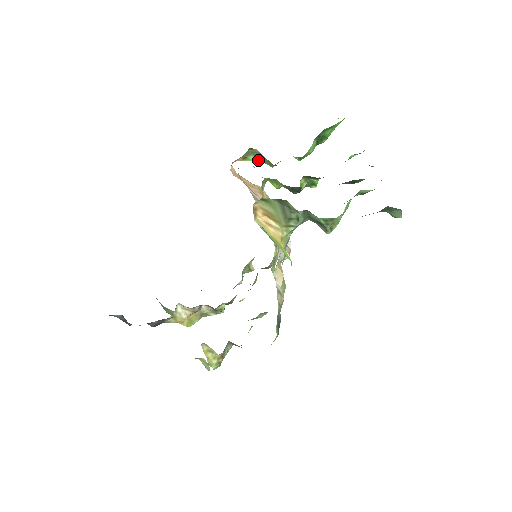
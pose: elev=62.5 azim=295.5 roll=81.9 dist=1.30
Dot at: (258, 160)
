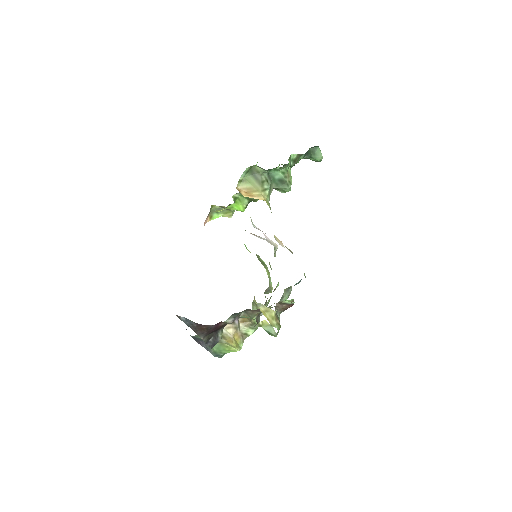
Dot at: (220, 216)
